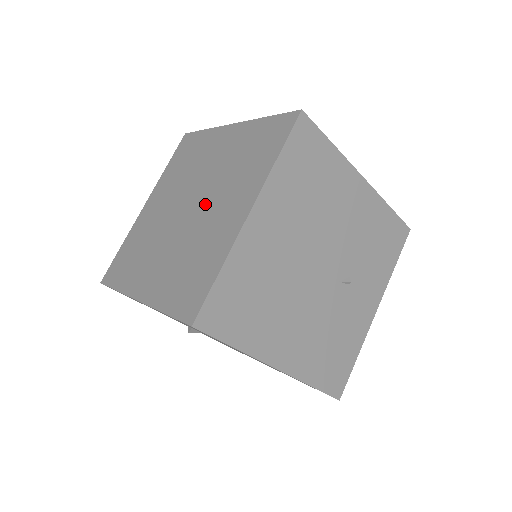
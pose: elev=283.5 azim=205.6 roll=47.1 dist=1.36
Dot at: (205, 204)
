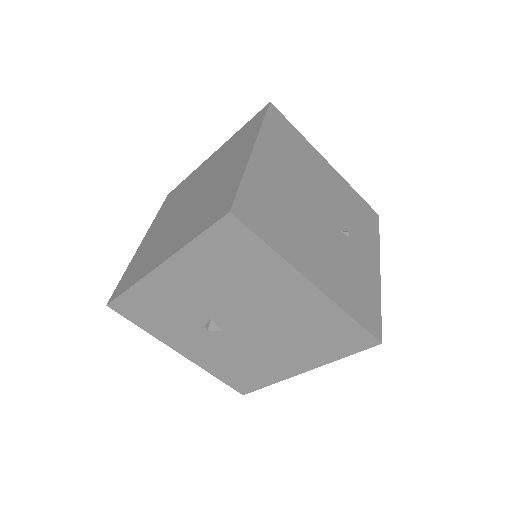
Dot at: (208, 184)
